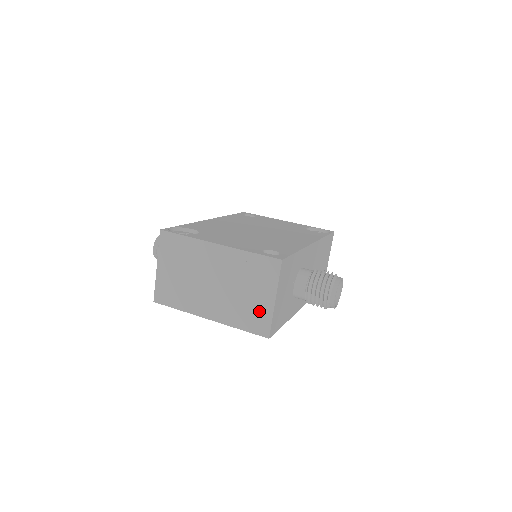
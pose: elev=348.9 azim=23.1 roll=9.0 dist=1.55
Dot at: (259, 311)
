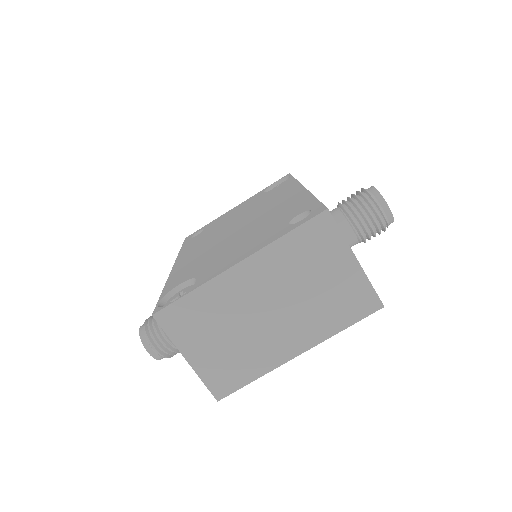
Dot at: (349, 289)
